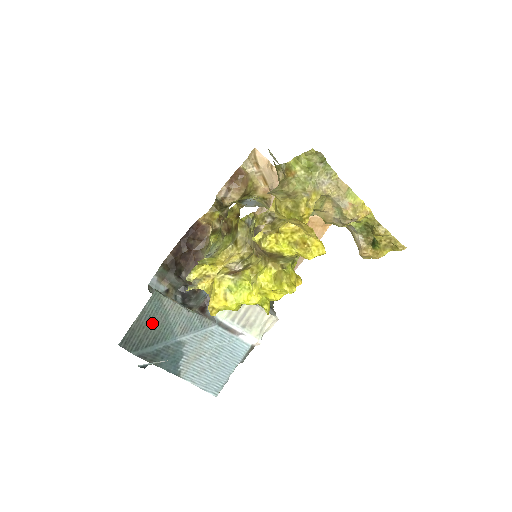
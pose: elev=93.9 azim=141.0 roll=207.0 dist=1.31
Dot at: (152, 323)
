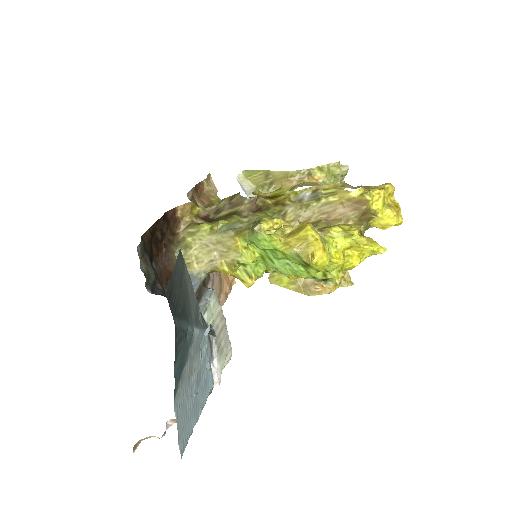
Dot at: (181, 288)
